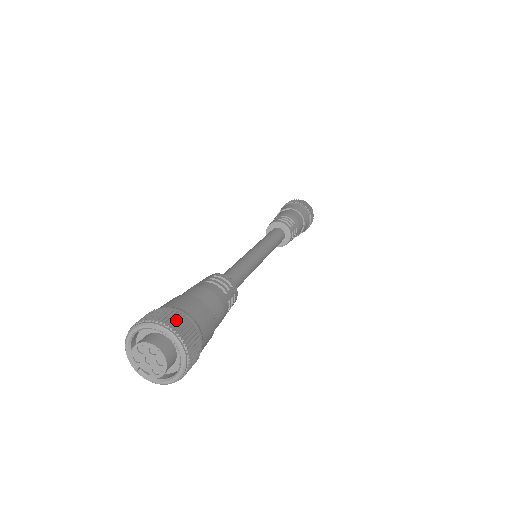
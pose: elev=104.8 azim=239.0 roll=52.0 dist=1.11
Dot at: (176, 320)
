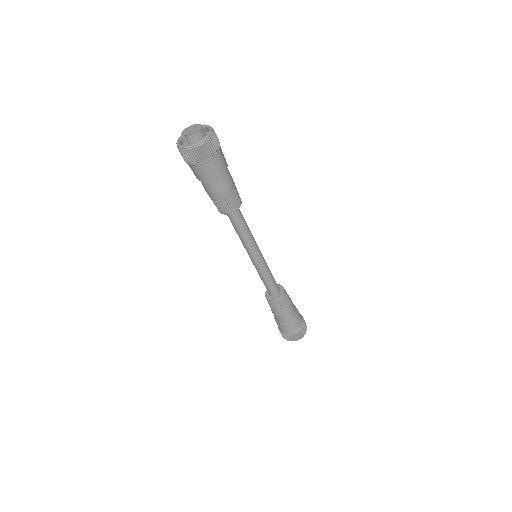
Dot at: occluded
